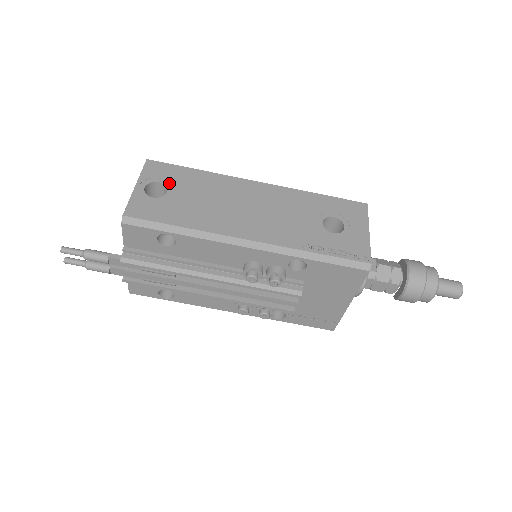
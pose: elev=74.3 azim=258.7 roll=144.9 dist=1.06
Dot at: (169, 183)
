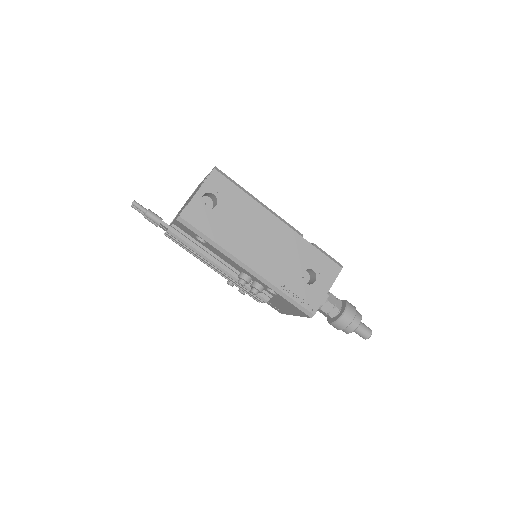
Dot at: (220, 198)
